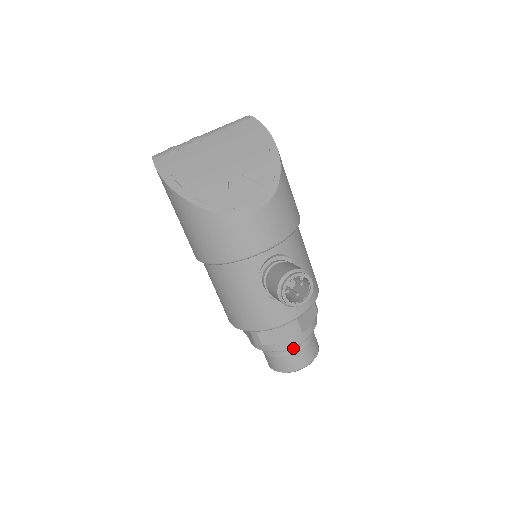
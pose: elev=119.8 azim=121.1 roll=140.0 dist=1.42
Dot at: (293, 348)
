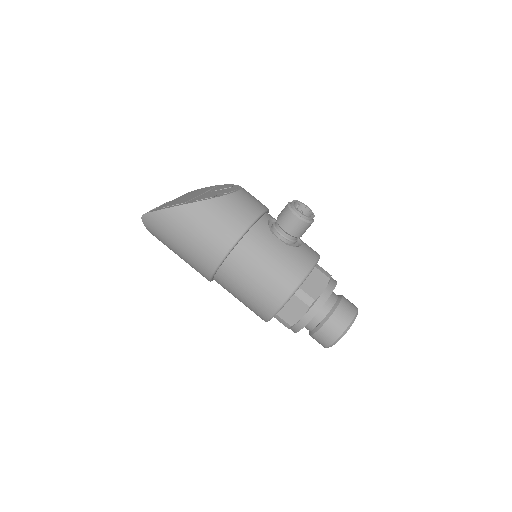
Dot at: (336, 301)
